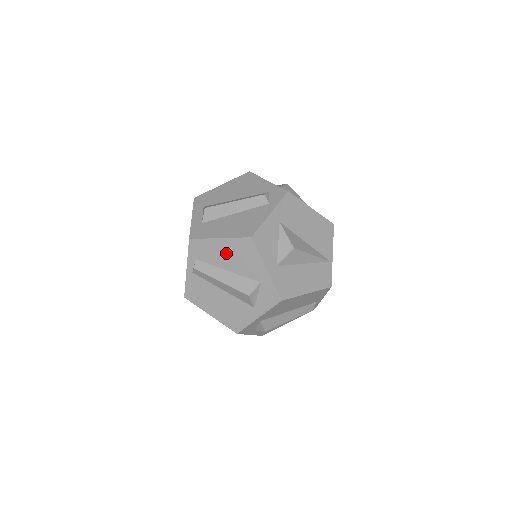
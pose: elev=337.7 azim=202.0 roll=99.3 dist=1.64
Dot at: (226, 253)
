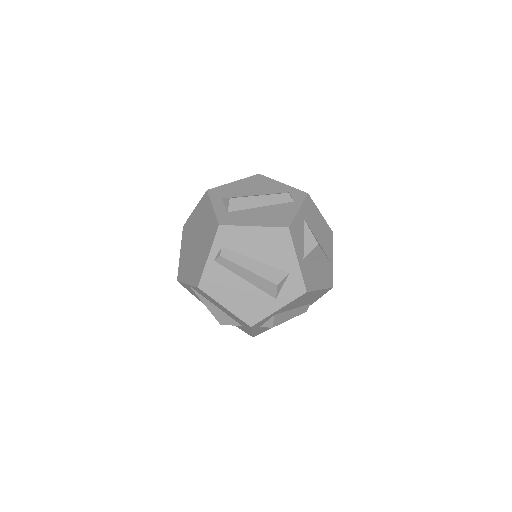
Dot at: (258, 242)
